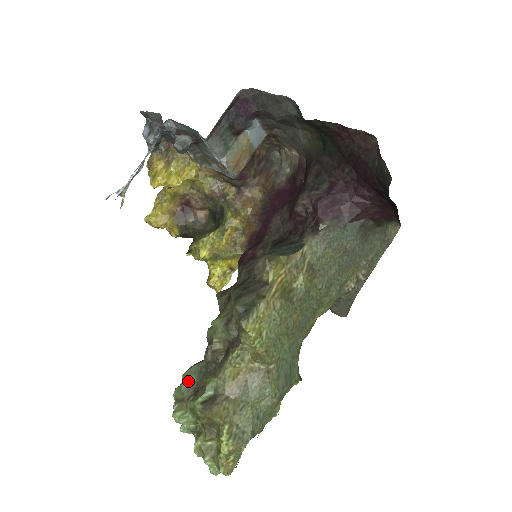
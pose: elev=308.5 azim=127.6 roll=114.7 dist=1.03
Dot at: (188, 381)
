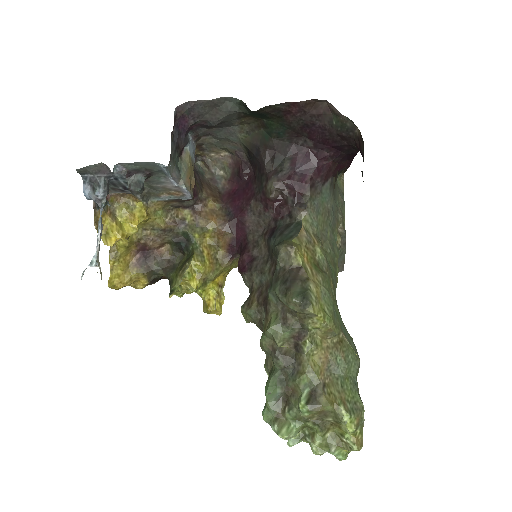
Dot at: (273, 397)
